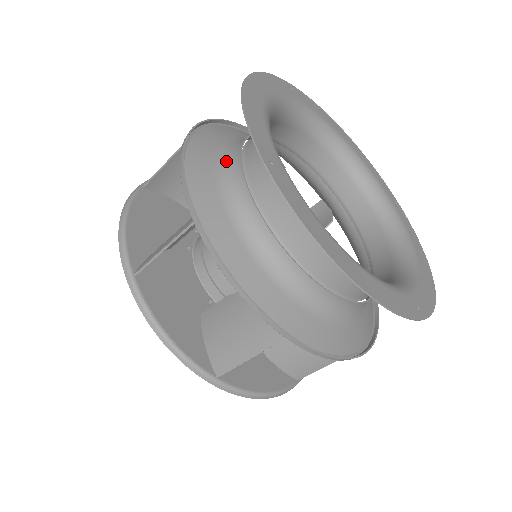
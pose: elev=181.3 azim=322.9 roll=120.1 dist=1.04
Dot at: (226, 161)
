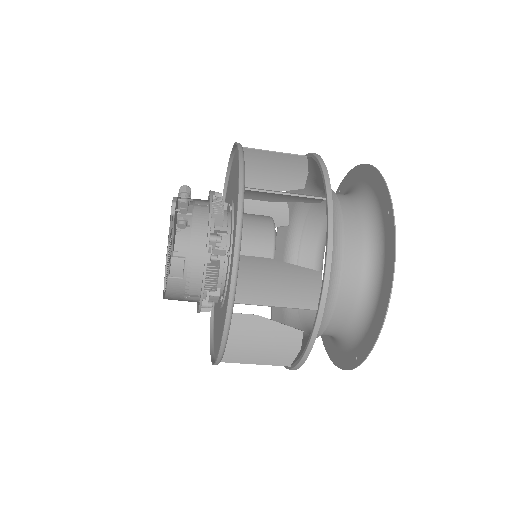
Dot at: occluded
